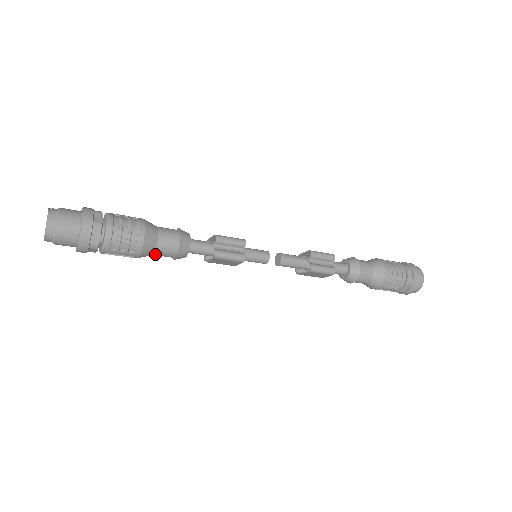
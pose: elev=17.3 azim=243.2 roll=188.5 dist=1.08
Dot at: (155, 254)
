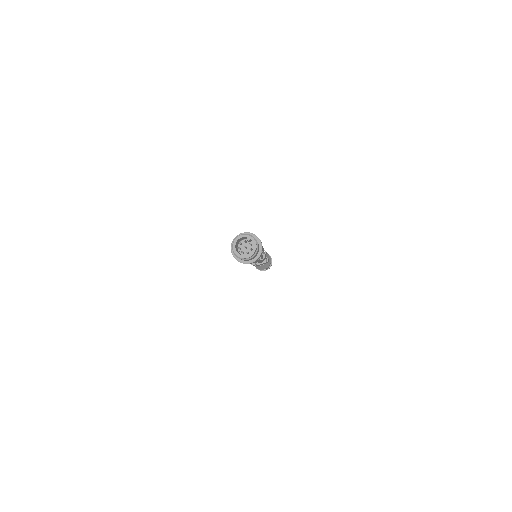
Dot at: occluded
